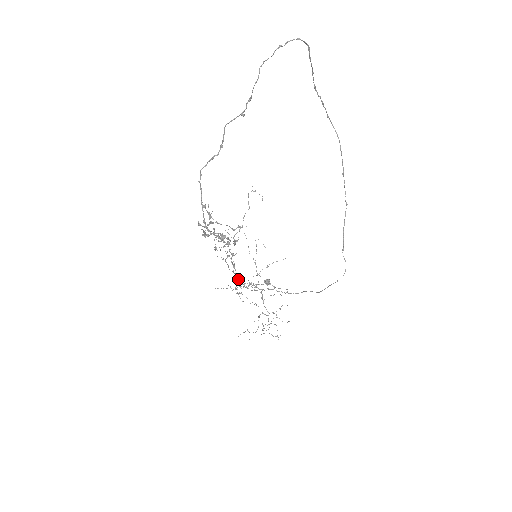
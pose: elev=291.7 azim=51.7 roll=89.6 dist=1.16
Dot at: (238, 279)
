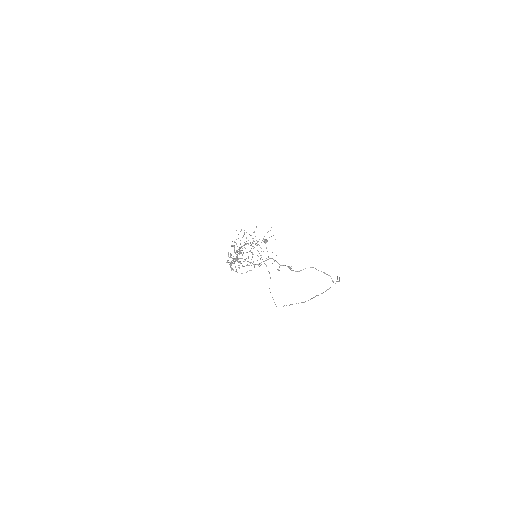
Dot at: occluded
